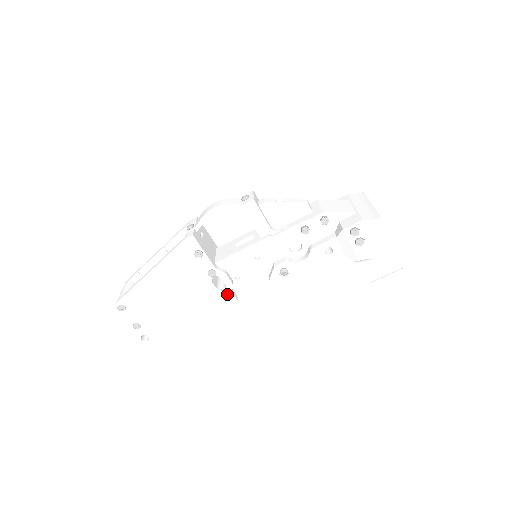
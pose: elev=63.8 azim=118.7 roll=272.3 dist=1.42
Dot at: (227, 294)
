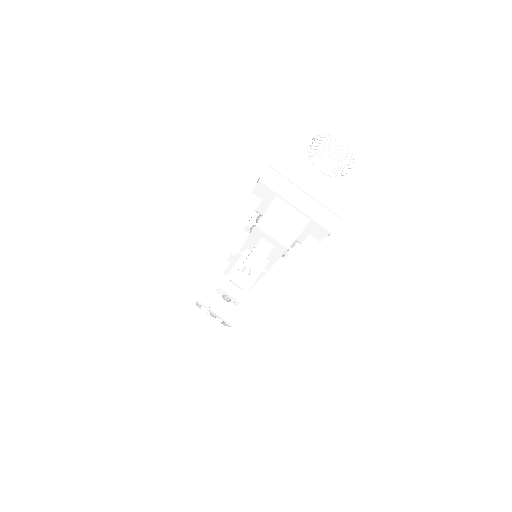
Dot at: occluded
